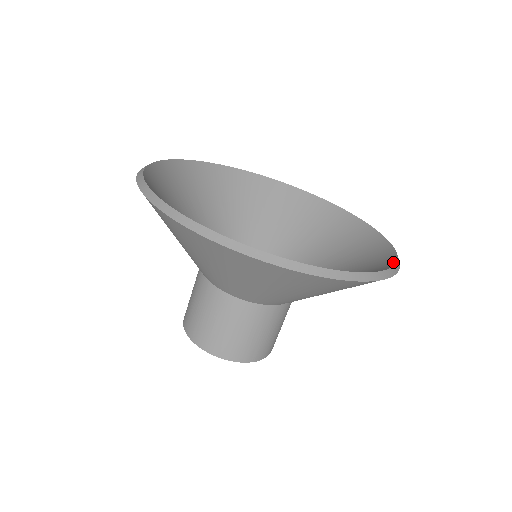
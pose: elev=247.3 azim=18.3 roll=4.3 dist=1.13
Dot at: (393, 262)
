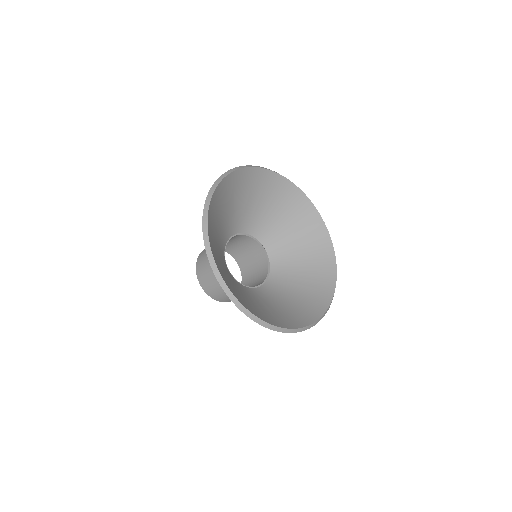
Dot at: (331, 295)
